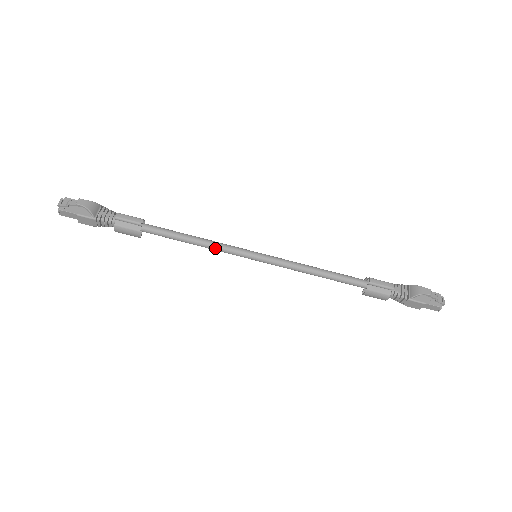
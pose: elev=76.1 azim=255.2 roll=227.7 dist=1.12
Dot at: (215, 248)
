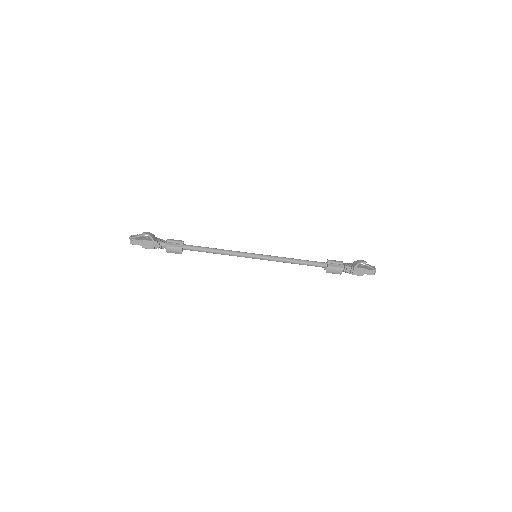
Dot at: (230, 253)
